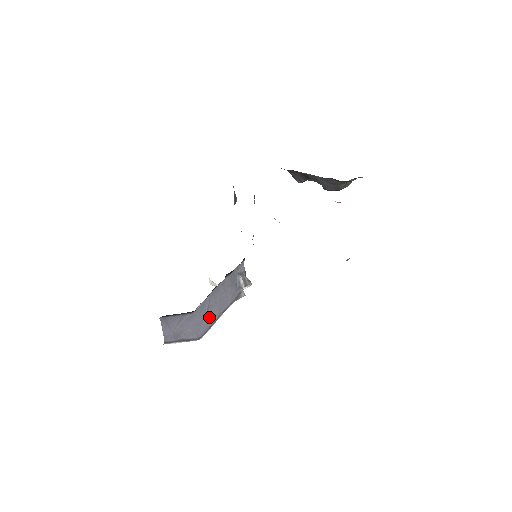
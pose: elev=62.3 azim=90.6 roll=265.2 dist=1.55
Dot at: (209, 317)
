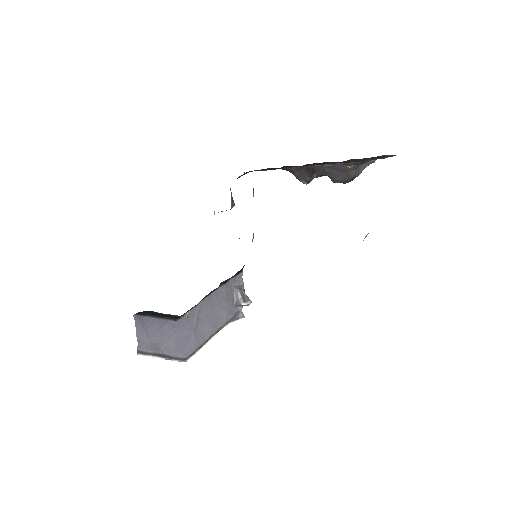
Dot at: (198, 333)
